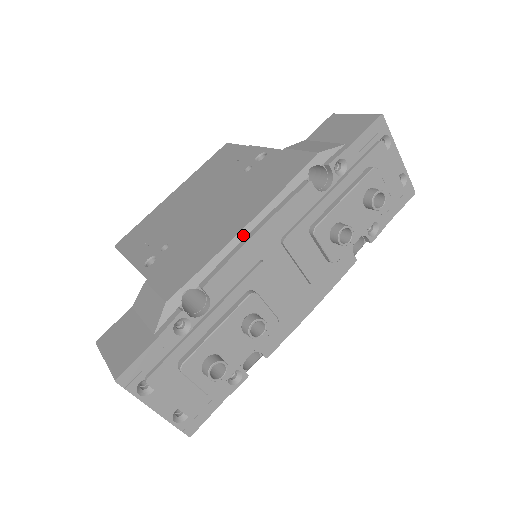
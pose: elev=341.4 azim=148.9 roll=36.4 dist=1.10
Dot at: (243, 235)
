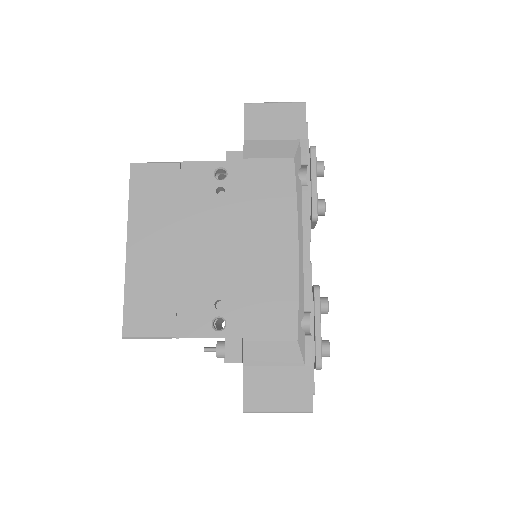
Dot at: (301, 256)
